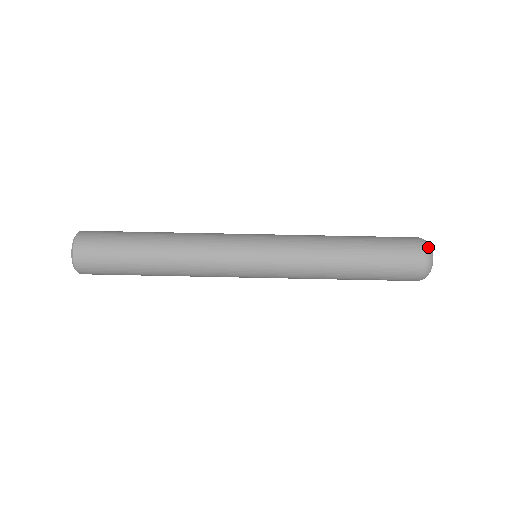
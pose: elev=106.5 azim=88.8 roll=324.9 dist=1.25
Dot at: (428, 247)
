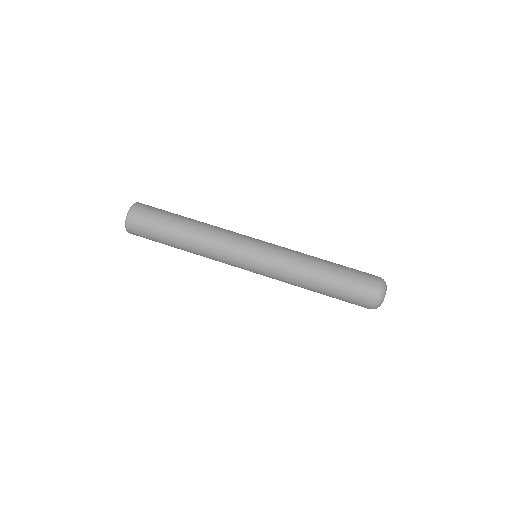
Dot at: (383, 279)
